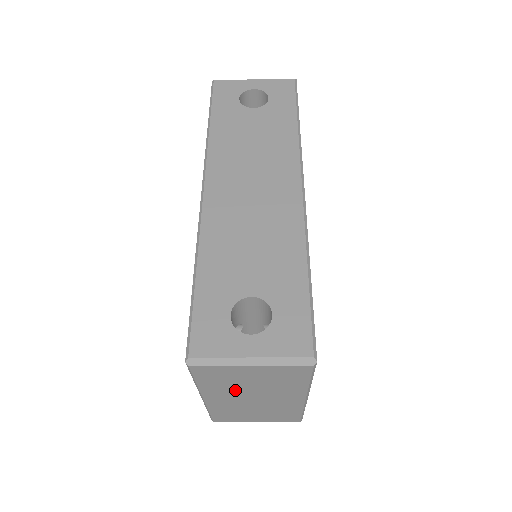
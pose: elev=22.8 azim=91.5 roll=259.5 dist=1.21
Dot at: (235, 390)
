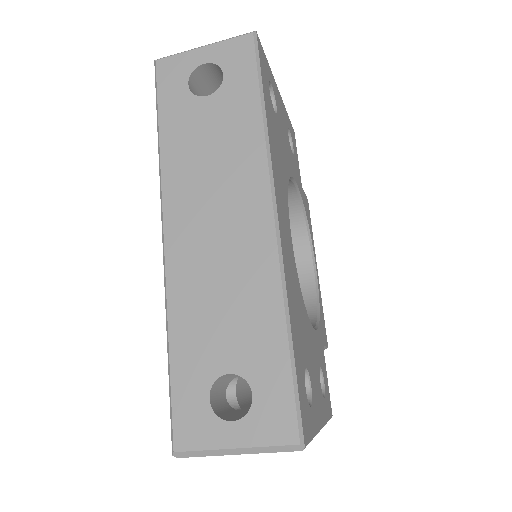
Dot at: occluded
